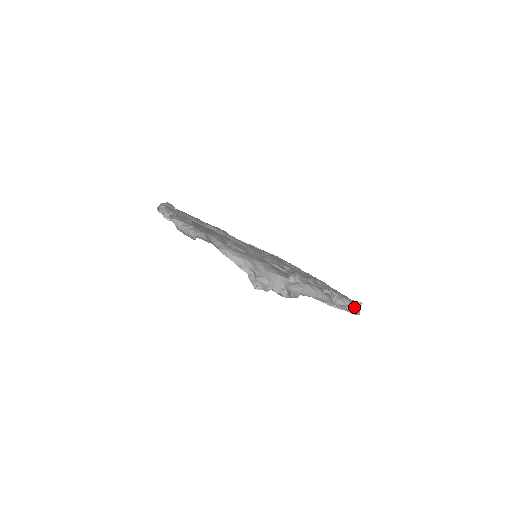
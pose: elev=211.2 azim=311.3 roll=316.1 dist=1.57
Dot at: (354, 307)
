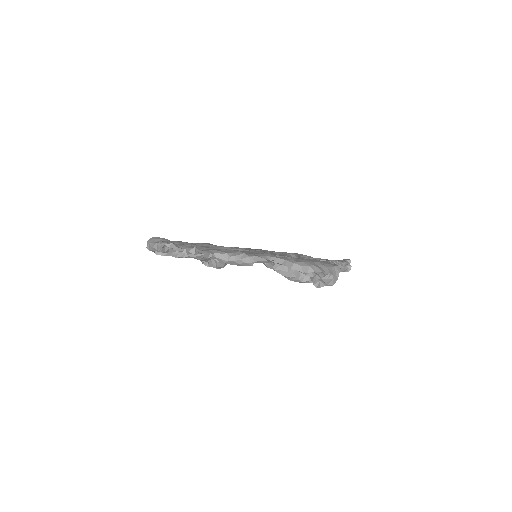
Dot at: occluded
